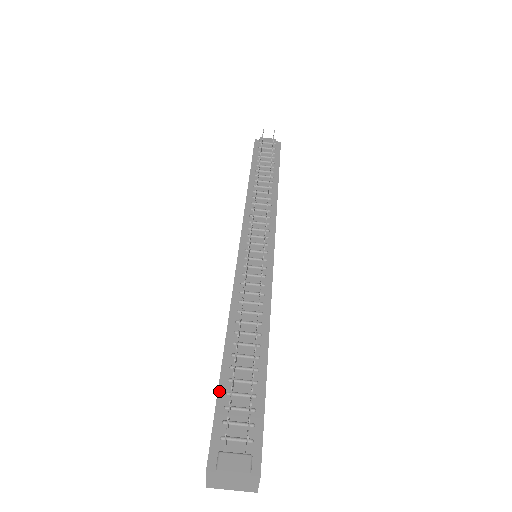
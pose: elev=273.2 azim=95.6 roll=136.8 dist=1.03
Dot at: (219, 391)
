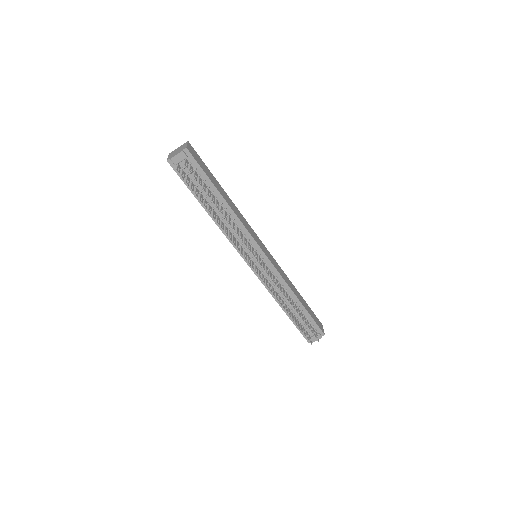
Dot at: (294, 324)
